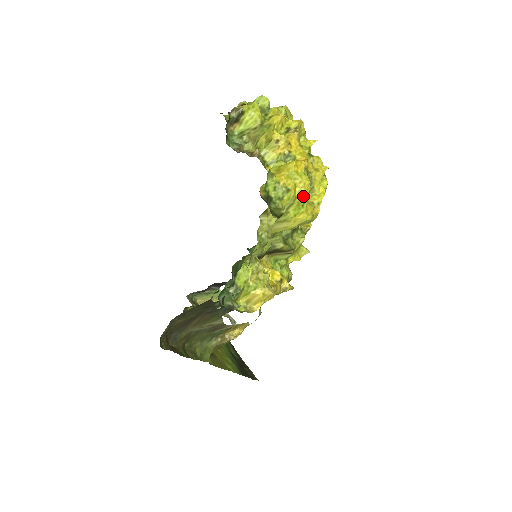
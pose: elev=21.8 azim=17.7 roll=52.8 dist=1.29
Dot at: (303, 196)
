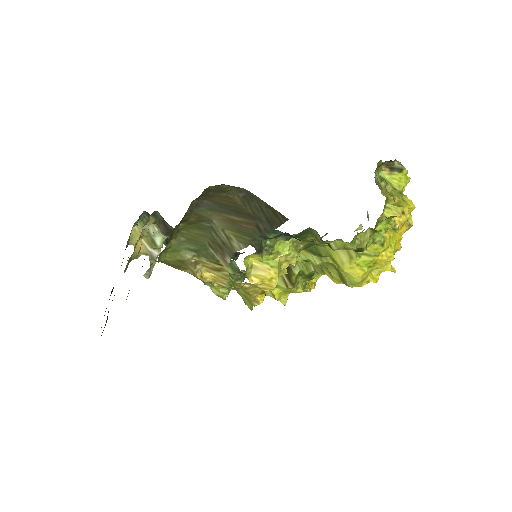
Dot at: (378, 262)
